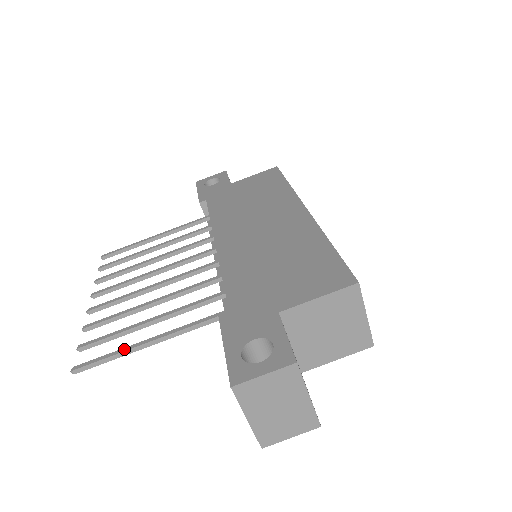
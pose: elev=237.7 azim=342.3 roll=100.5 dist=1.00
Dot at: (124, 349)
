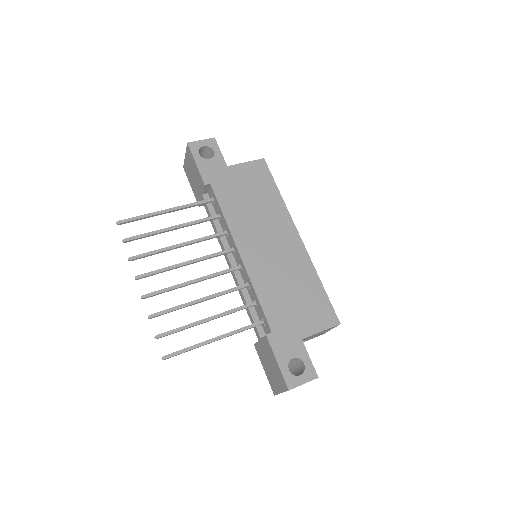
Dot at: (198, 345)
